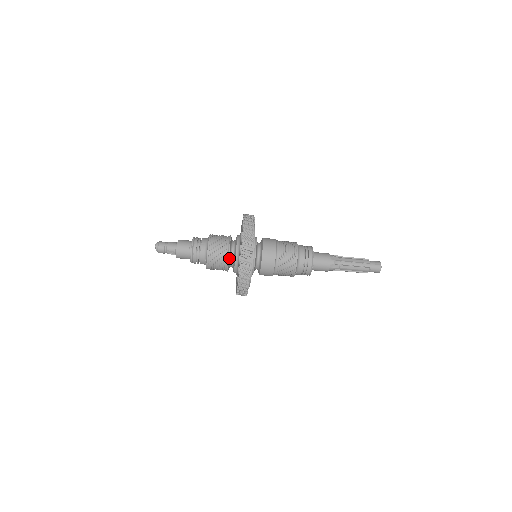
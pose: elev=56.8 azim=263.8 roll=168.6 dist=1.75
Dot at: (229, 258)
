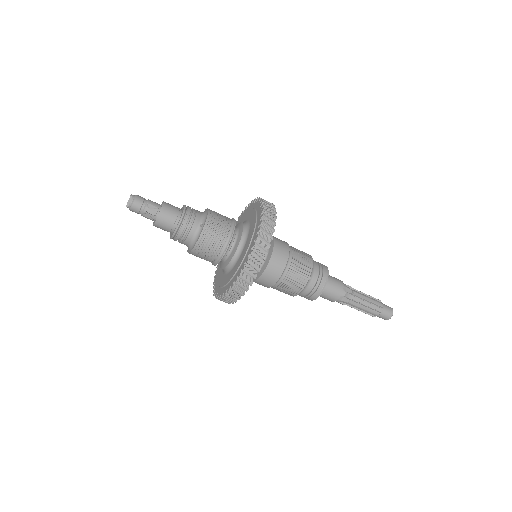
Dot at: (234, 230)
